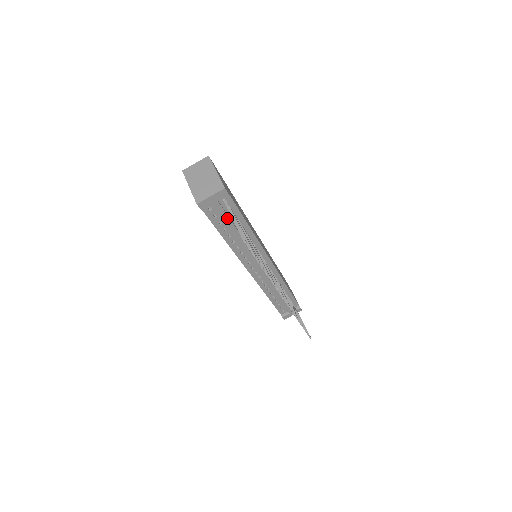
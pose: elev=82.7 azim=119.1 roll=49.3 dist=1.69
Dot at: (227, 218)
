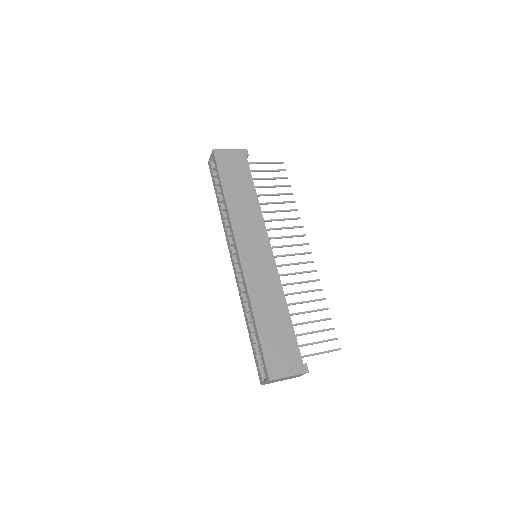
Dot at: occluded
